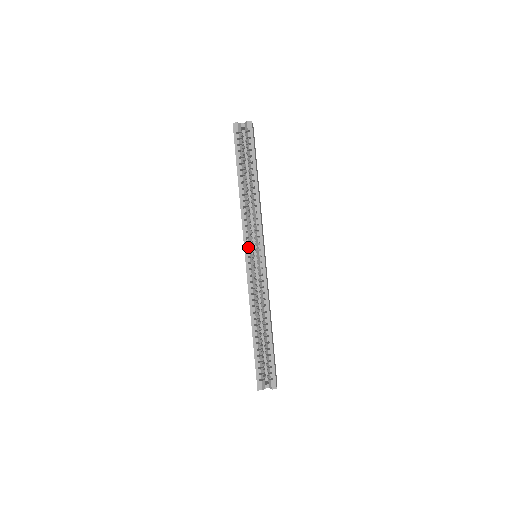
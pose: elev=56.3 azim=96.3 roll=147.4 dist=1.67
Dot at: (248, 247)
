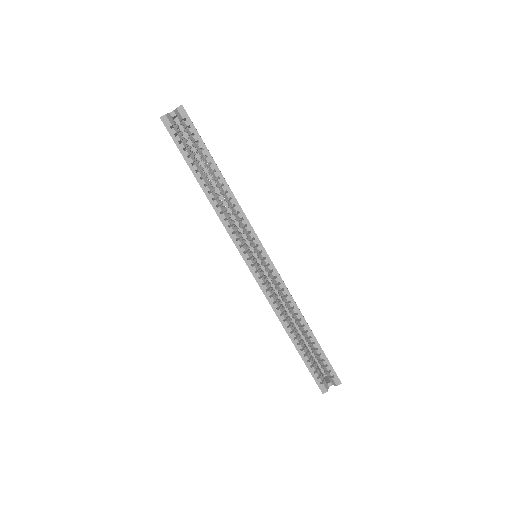
Dot at: (246, 255)
